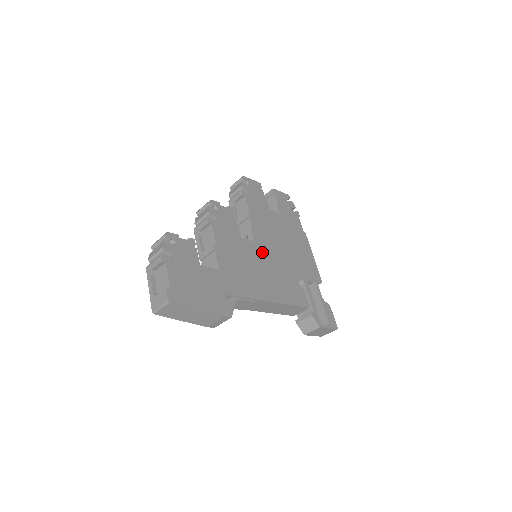
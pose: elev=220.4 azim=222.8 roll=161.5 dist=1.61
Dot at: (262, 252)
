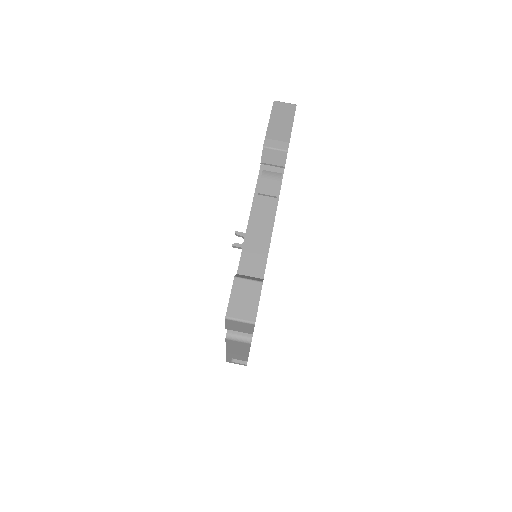
Dot at: occluded
